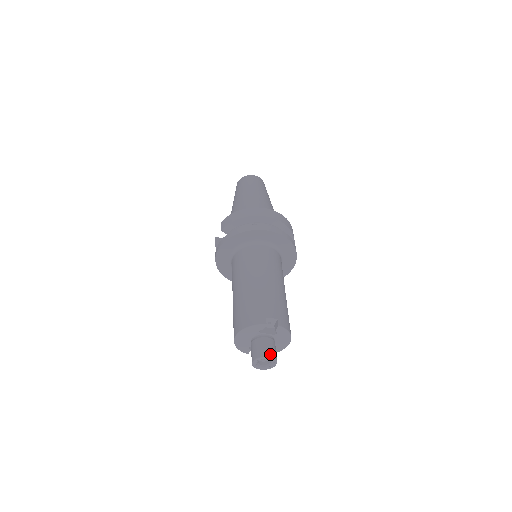
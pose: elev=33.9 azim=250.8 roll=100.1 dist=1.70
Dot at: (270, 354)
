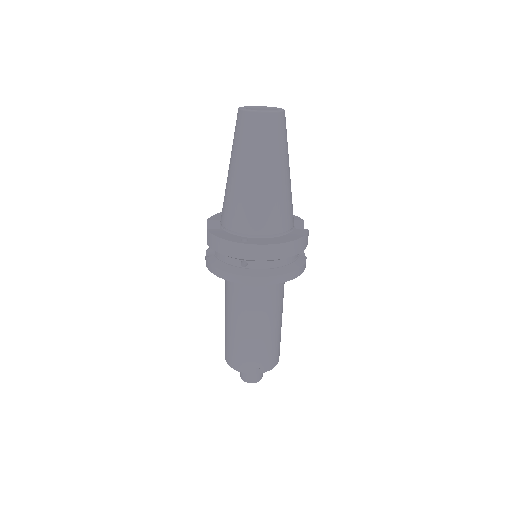
Dot at: (254, 381)
